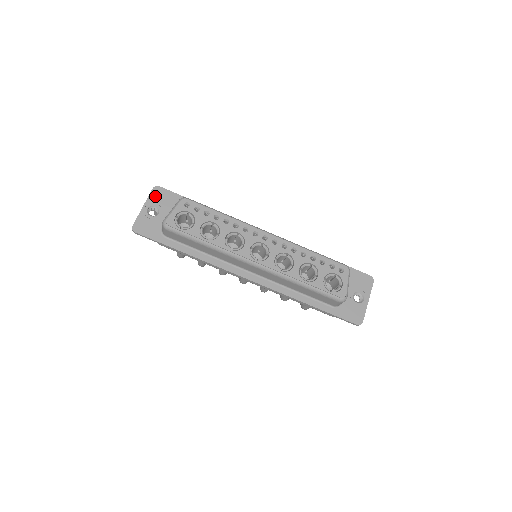
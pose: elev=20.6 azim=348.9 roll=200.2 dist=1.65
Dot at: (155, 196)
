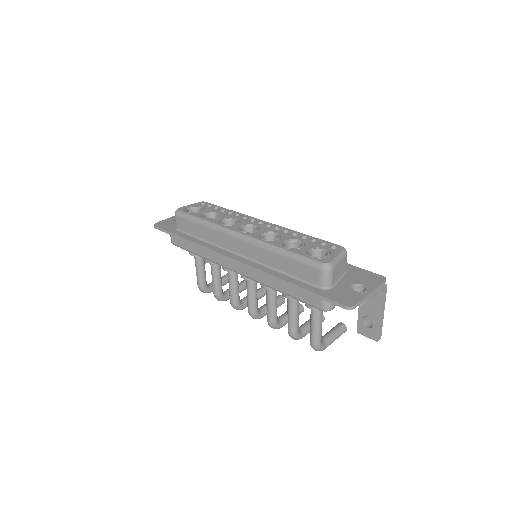
Dot at: occluded
